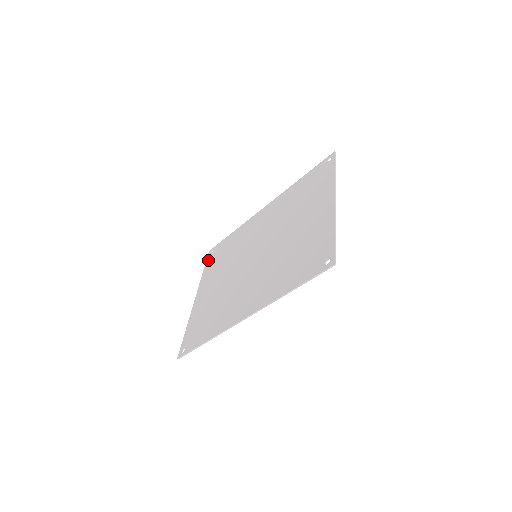
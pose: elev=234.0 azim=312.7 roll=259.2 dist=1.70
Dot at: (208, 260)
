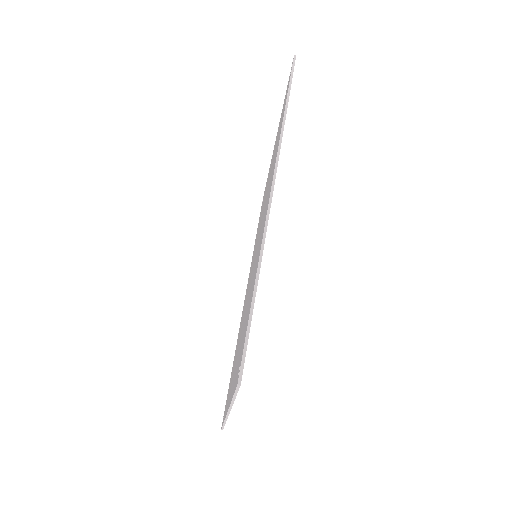
Dot at: occluded
